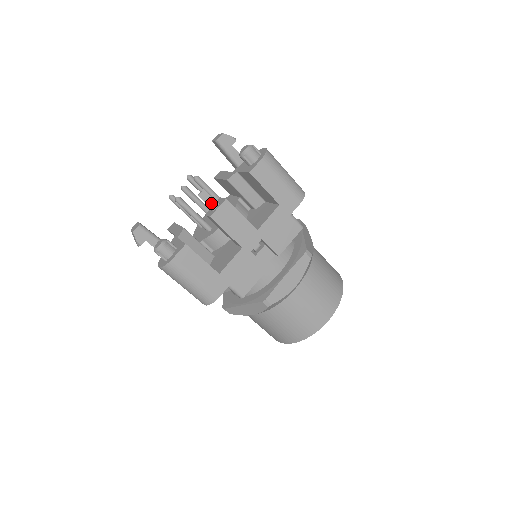
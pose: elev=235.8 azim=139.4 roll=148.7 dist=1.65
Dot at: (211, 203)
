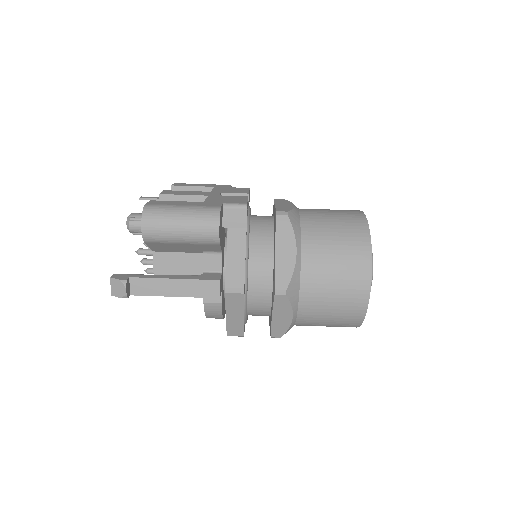
Dot at: (155, 198)
